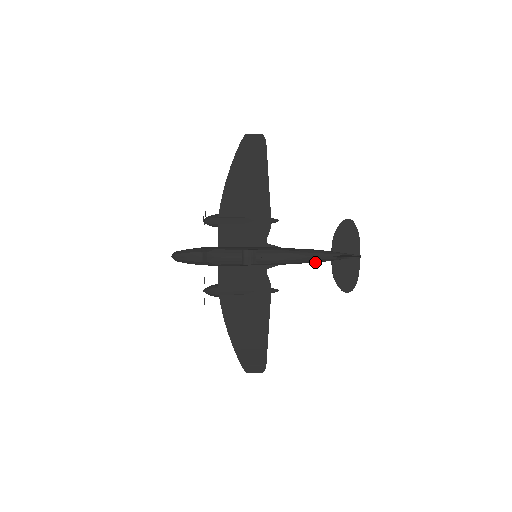
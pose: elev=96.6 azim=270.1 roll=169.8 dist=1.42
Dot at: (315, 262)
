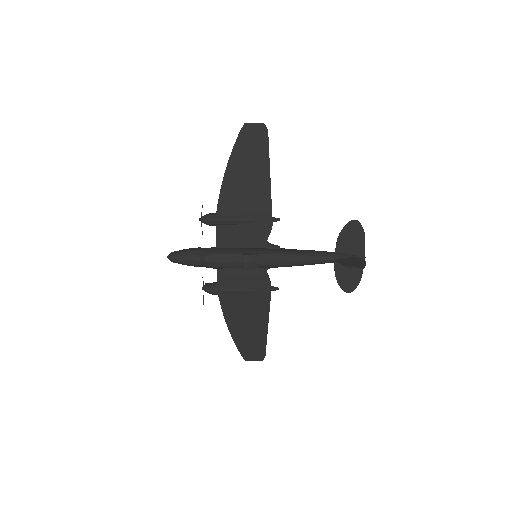
Dot at: (317, 263)
